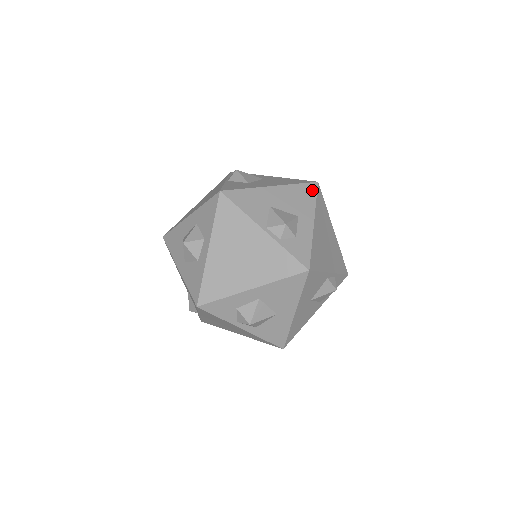
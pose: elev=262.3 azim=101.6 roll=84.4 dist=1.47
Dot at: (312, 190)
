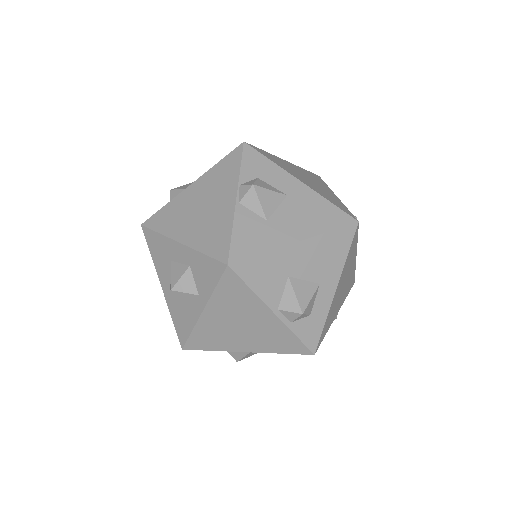
Dot at: (347, 238)
